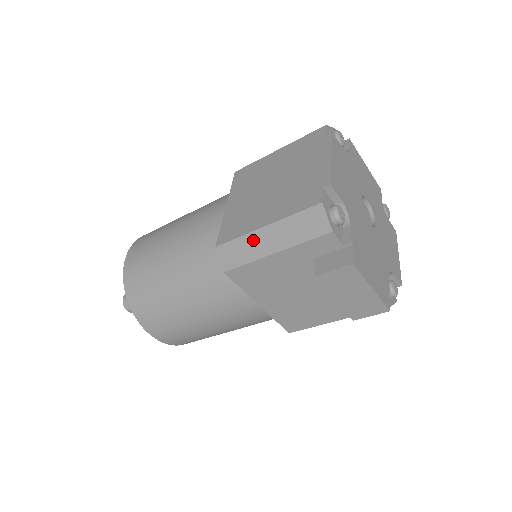
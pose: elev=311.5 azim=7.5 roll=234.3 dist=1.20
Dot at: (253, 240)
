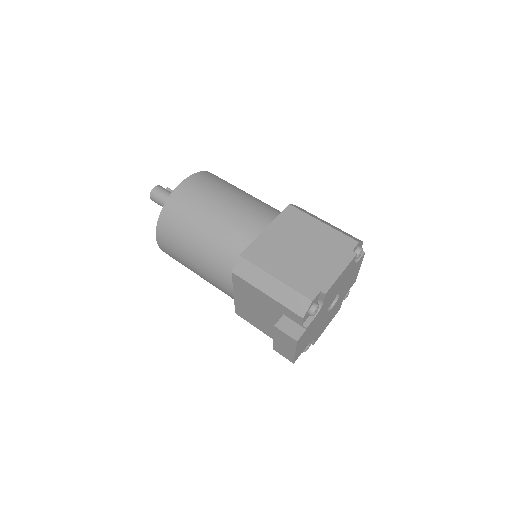
Dot at: (262, 276)
